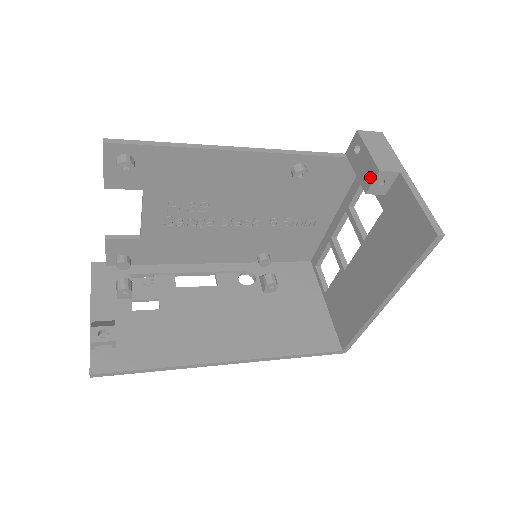
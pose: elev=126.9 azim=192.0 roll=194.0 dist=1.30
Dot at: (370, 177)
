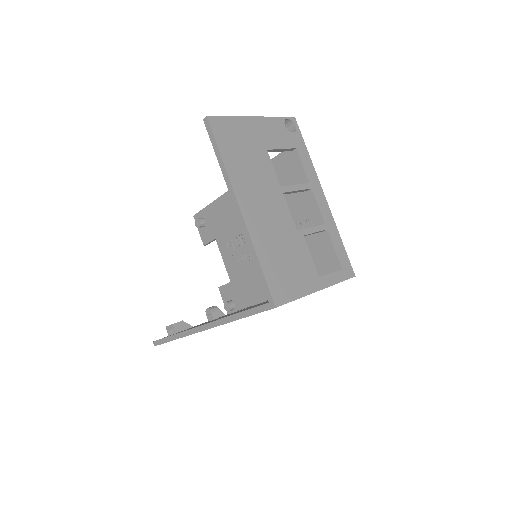
Dot at: occluded
